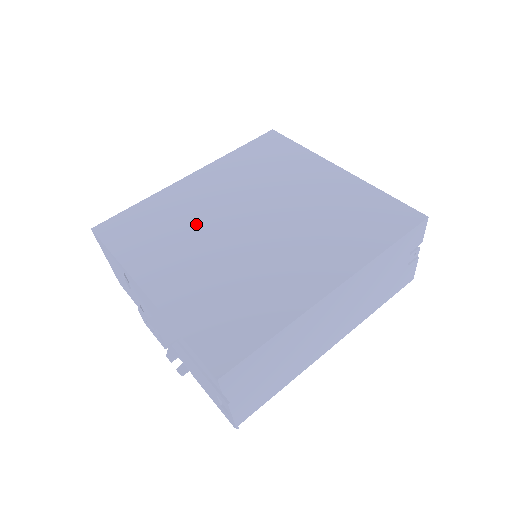
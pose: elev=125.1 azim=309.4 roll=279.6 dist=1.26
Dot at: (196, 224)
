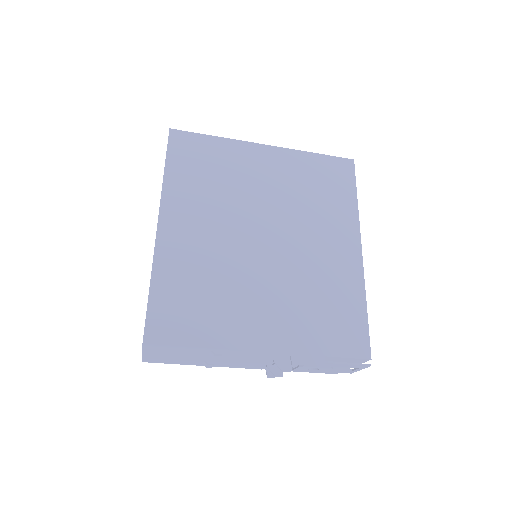
Dot at: (227, 268)
